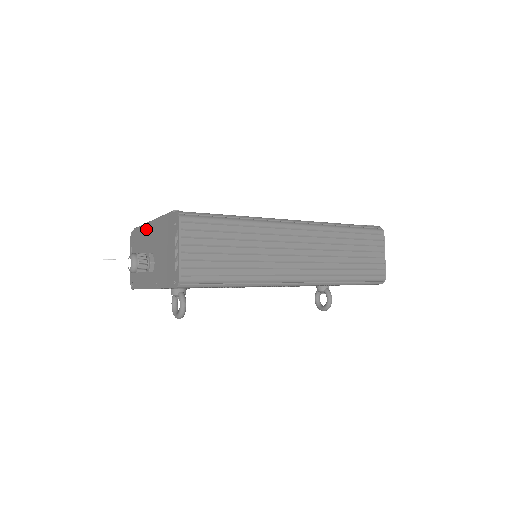
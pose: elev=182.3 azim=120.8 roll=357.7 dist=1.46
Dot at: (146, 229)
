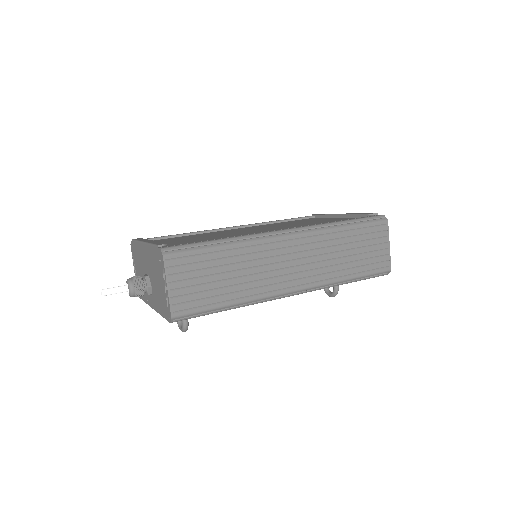
Dot at: (141, 248)
